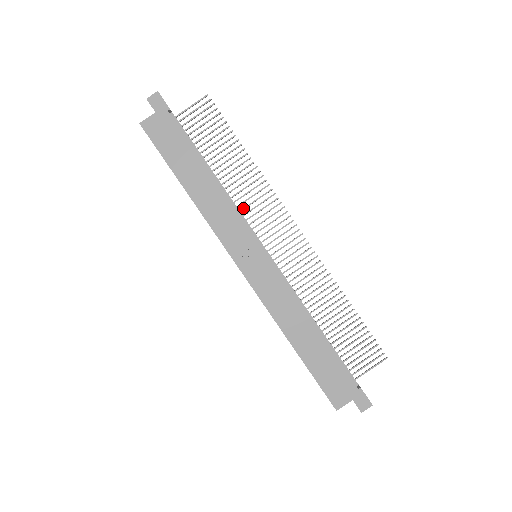
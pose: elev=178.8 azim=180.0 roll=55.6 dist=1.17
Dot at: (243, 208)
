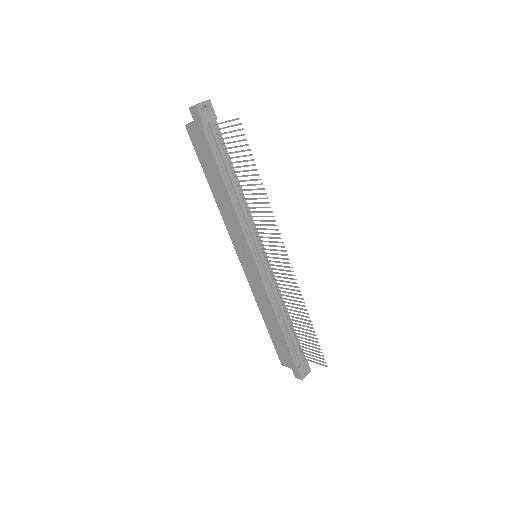
Dot at: (254, 220)
